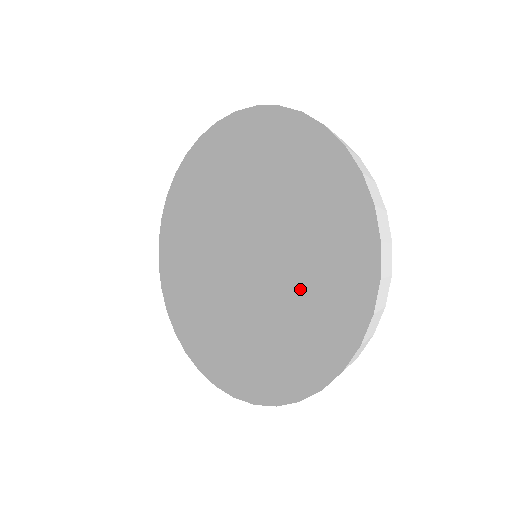
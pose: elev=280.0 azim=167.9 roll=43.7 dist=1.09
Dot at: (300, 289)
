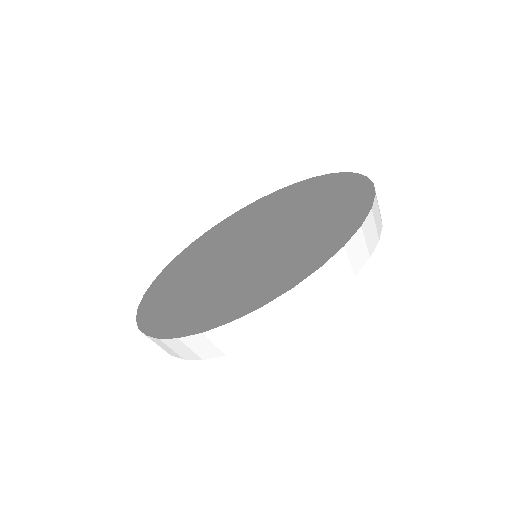
Dot at: (302, 231)
